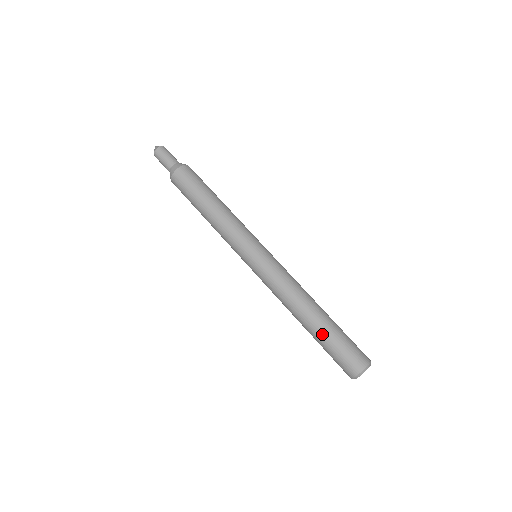
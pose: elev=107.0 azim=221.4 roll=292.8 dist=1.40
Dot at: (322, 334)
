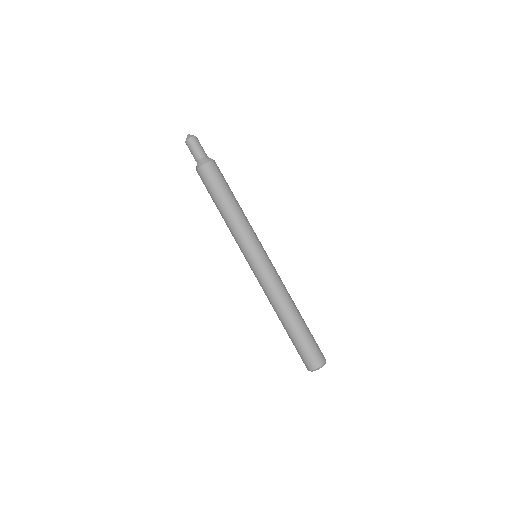
Dot at: (301, 330)
